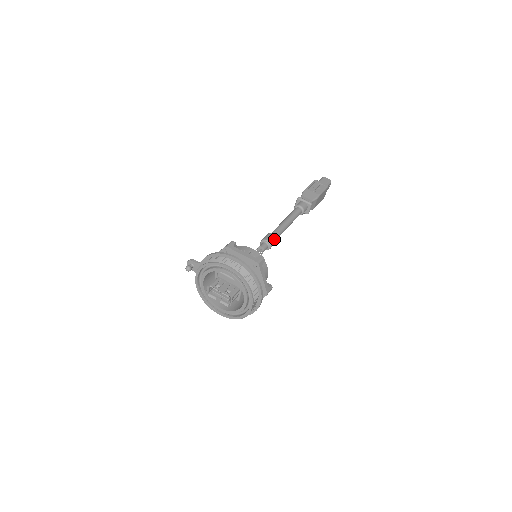
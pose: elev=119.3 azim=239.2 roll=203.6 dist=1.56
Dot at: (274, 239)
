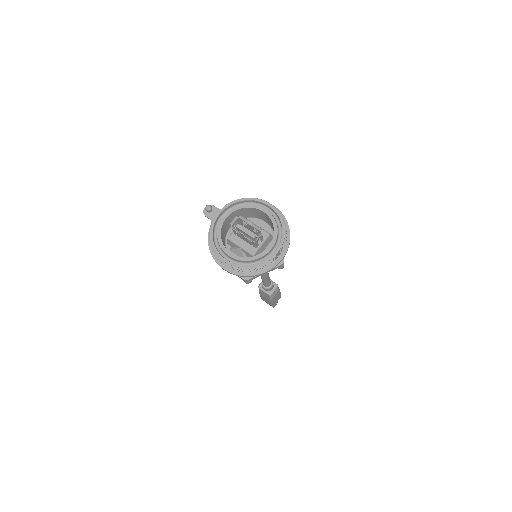
Dot at: occluded
